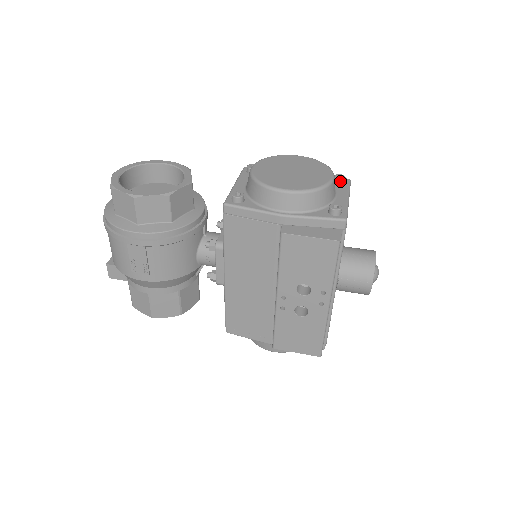
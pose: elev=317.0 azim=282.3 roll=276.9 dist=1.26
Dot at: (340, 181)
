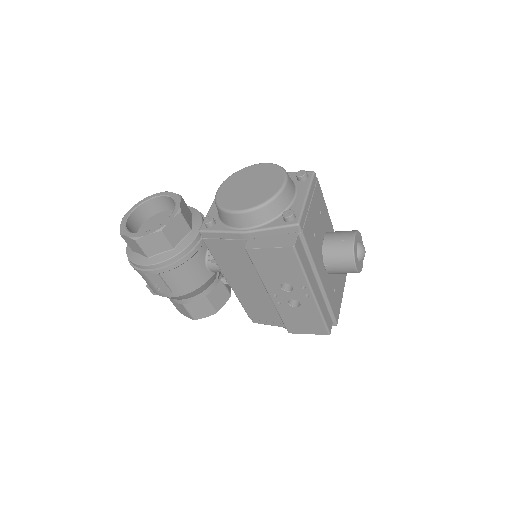
Dot at: (301, 178)
